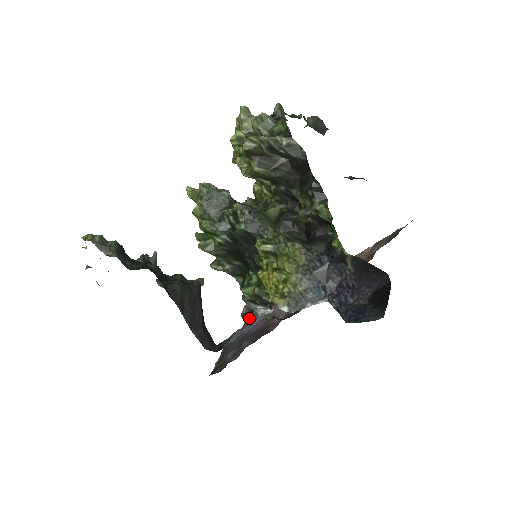
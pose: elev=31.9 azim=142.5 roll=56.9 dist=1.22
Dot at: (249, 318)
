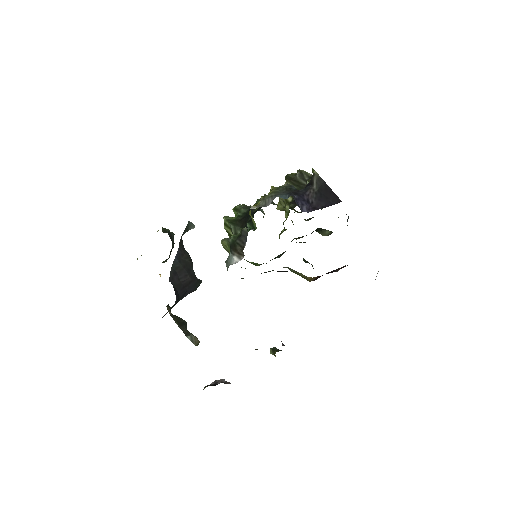
Dot at: (211, 385)
